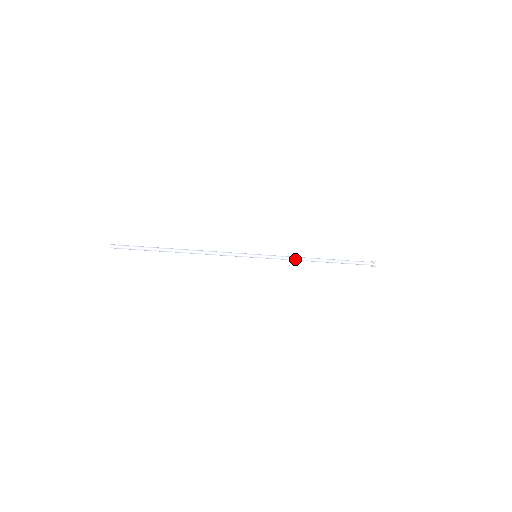
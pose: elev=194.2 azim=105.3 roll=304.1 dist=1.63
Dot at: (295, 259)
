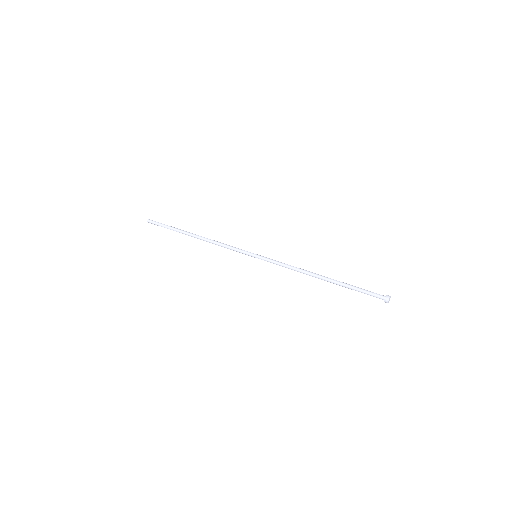
Dot at: (293, 269)
